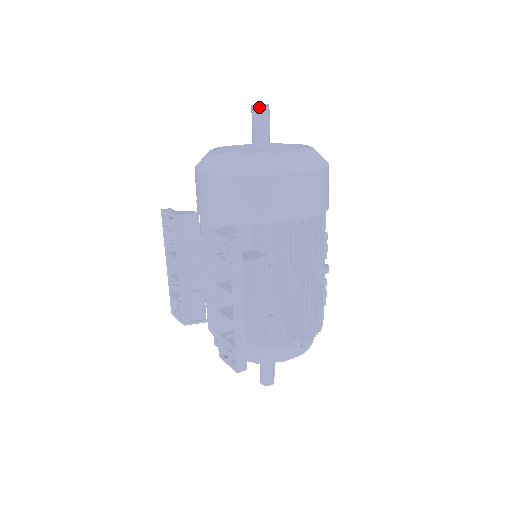
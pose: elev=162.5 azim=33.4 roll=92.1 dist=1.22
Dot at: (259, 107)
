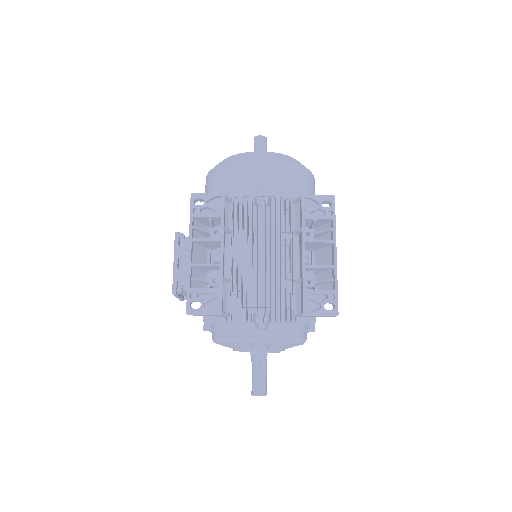
Dot at: (266, 138)
